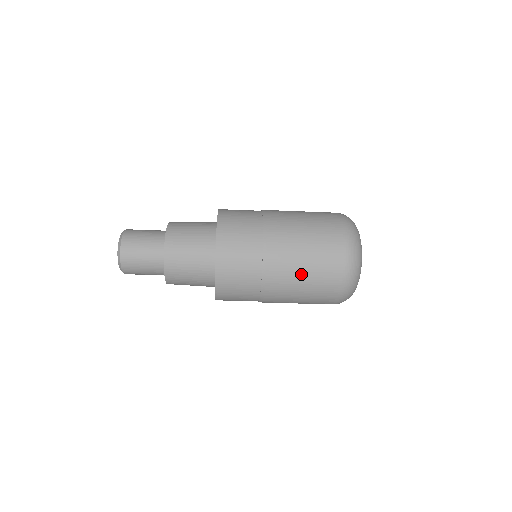
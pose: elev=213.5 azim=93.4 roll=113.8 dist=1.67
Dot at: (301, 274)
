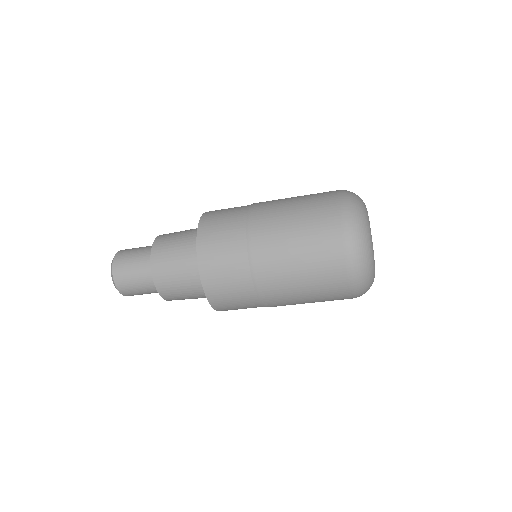
Dot at: (290, 217)
